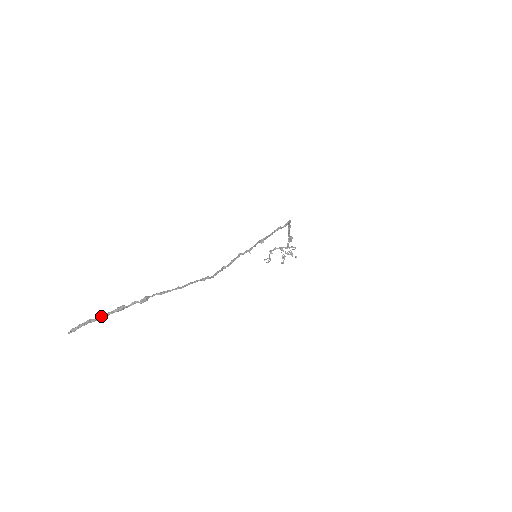
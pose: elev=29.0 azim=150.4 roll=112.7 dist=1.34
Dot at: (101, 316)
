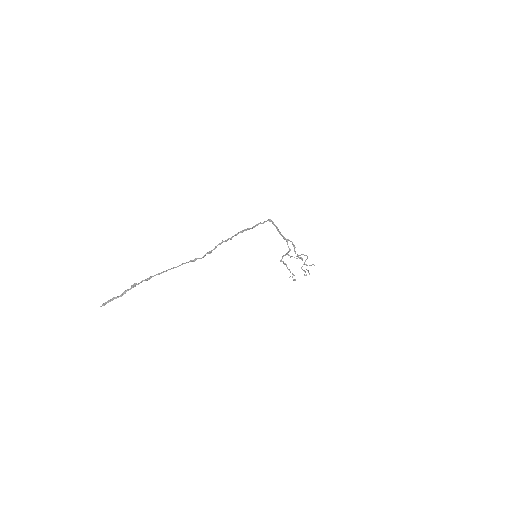
Dot at: (122, 294)
